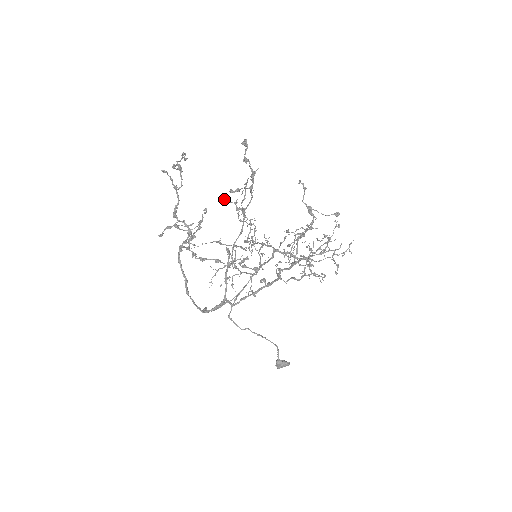
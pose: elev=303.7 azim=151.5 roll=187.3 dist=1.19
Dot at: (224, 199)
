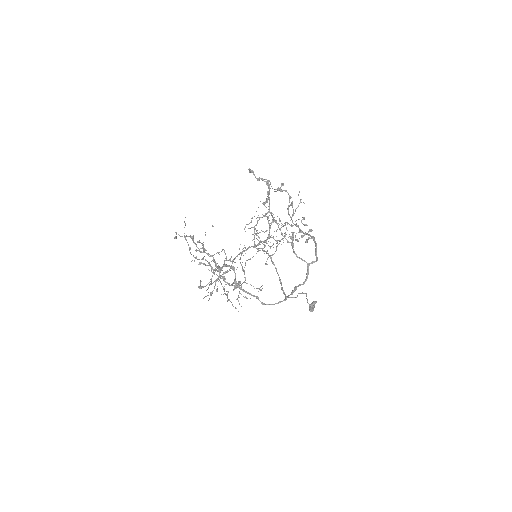
Dot at: (196, 251)
